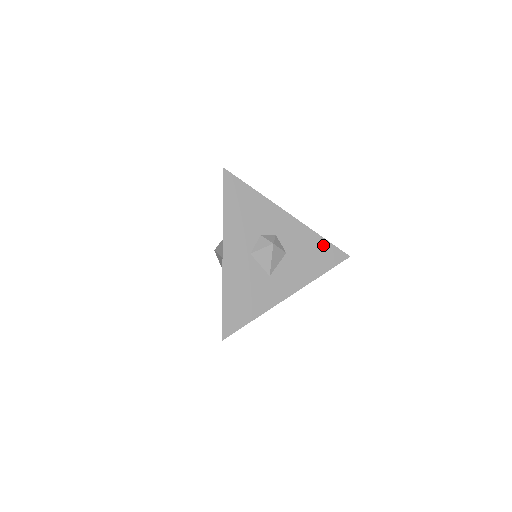
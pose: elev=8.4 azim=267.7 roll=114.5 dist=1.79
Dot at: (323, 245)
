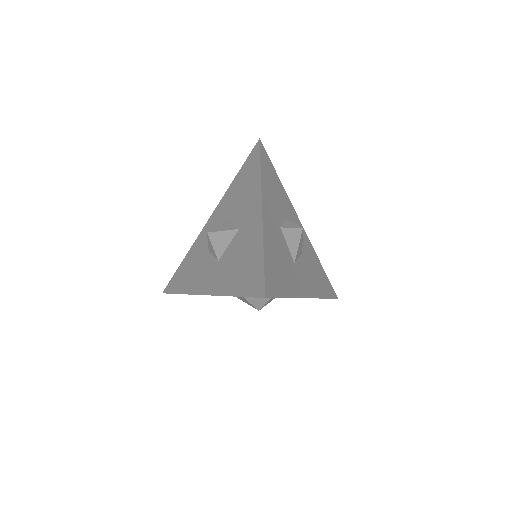
Dot at: (322, 271)
